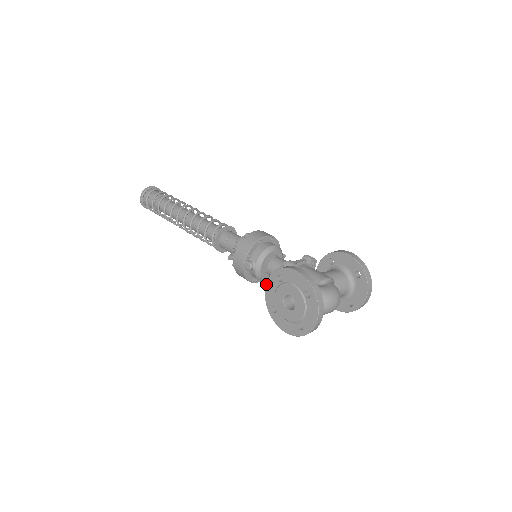
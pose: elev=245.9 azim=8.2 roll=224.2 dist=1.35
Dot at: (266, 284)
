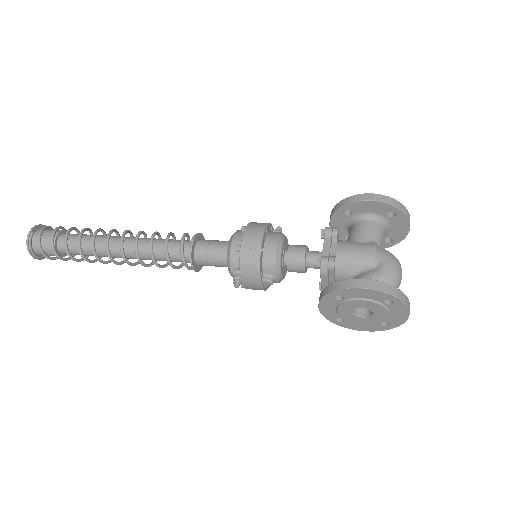
Dot at: (319, 305)
